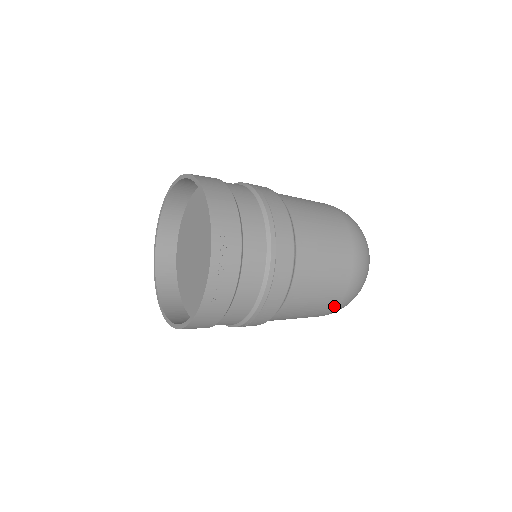
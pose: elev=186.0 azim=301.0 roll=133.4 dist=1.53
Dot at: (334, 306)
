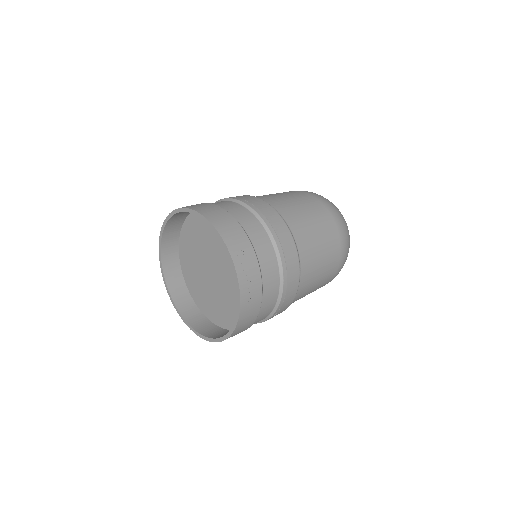
Dot at: (334, 273)
